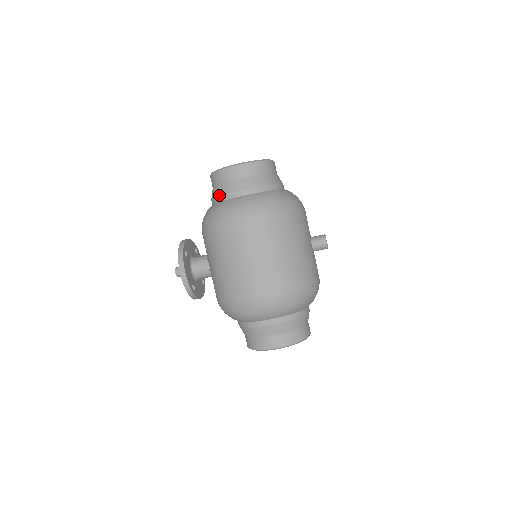
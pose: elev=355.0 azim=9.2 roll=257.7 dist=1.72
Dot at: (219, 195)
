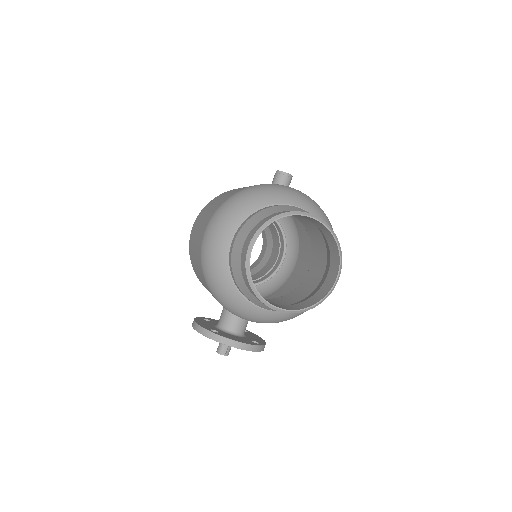
Dot at: occluded
